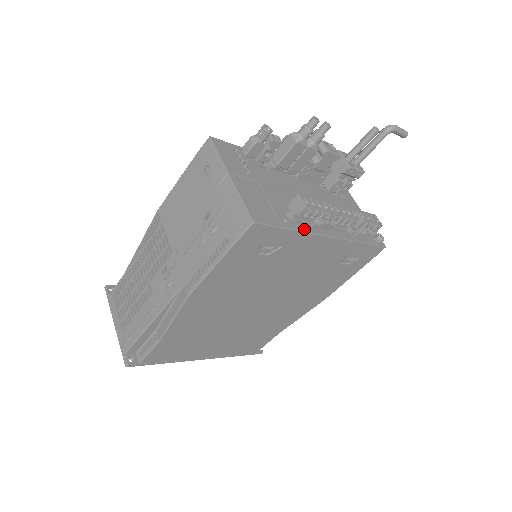
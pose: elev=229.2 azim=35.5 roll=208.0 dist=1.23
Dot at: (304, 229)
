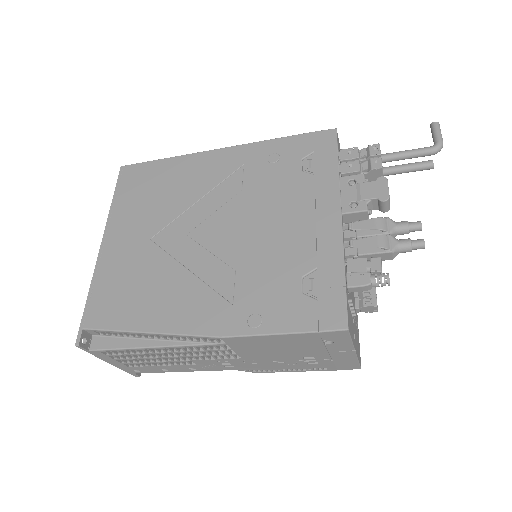
Dot at: occluded
